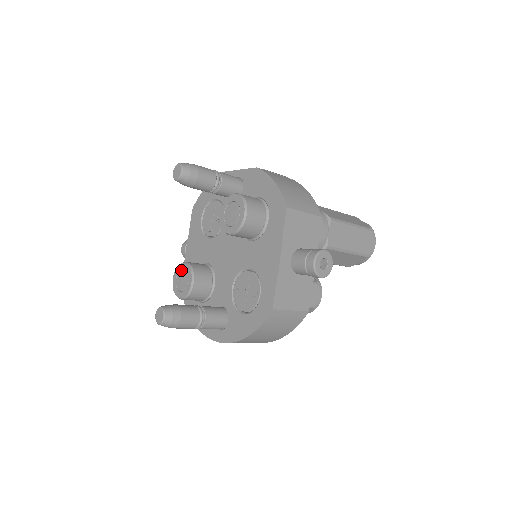
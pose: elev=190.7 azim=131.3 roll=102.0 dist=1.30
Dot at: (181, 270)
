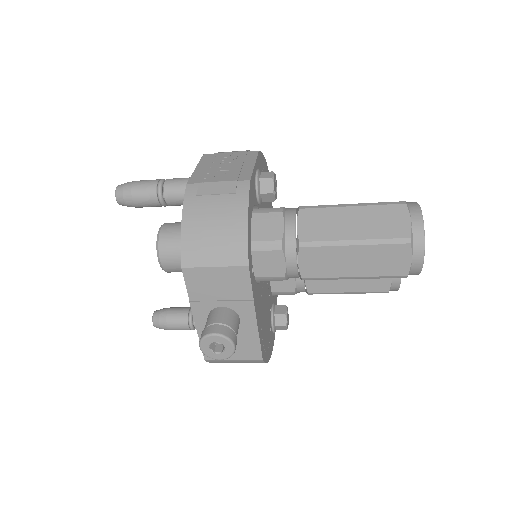
Dot at: occluded
